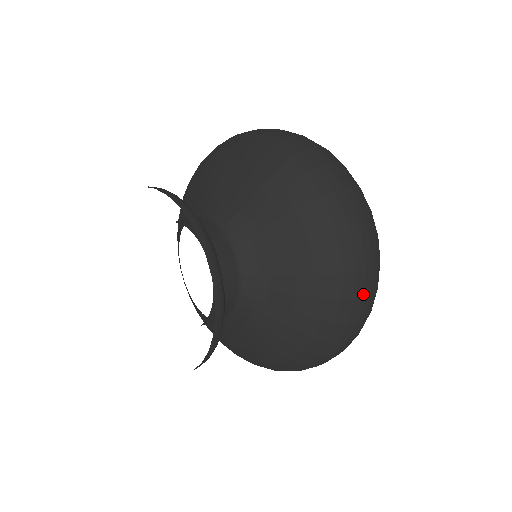
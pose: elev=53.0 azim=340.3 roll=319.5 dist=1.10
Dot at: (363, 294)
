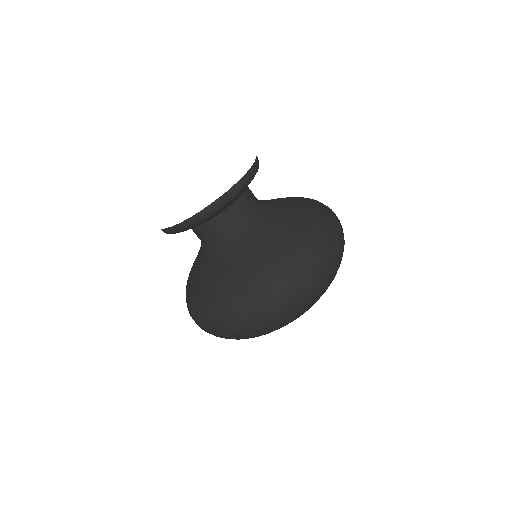
Dot at: (328, 244)
